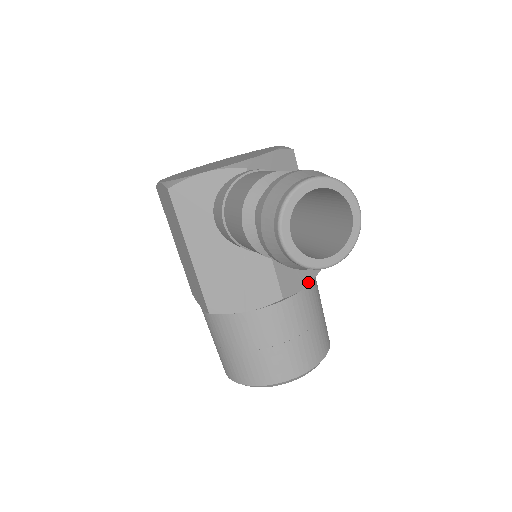
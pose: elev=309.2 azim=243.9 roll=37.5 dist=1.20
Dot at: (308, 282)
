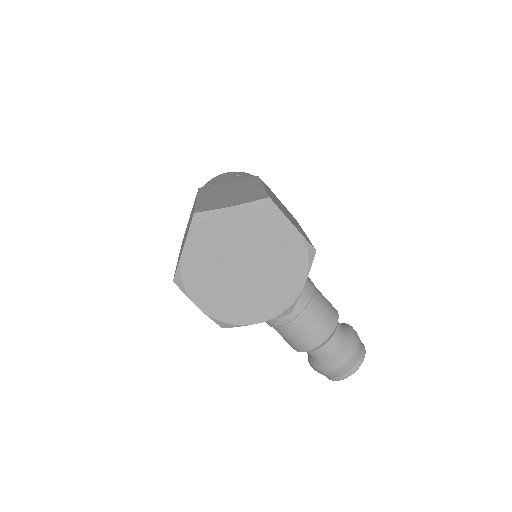
Dot at: occluded
